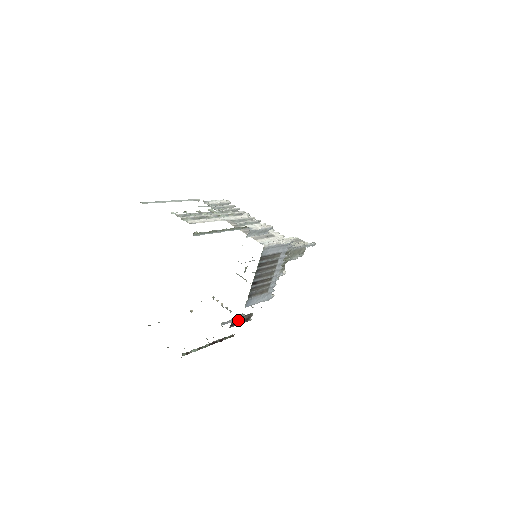
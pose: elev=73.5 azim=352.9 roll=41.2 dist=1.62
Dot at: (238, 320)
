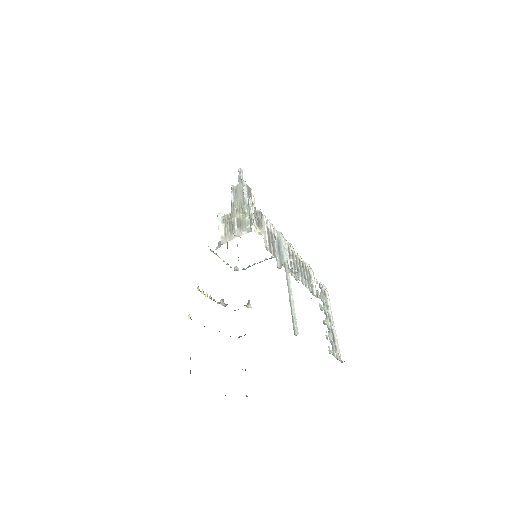
Dot at: occluded
